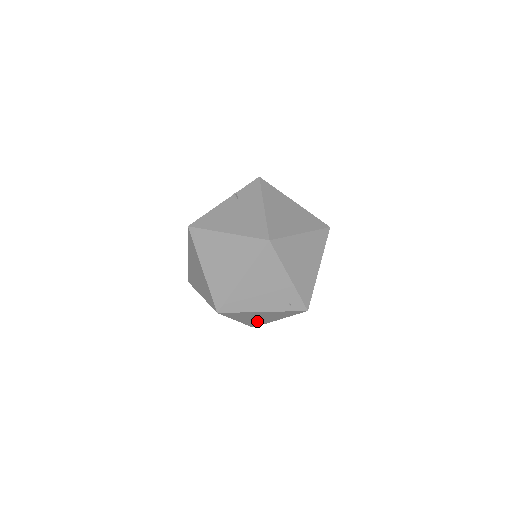
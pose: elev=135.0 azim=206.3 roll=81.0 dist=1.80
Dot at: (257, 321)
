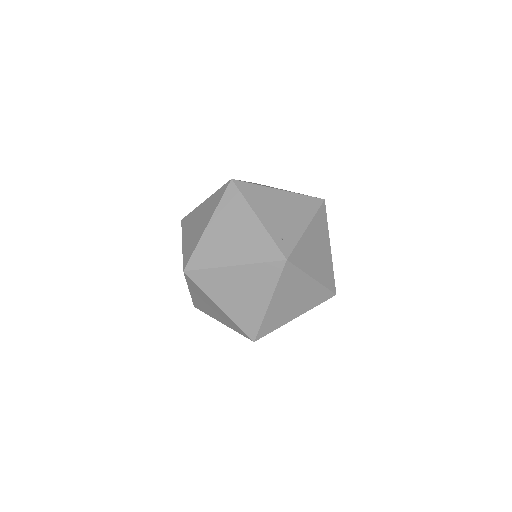
Dot at: (215, 249)
